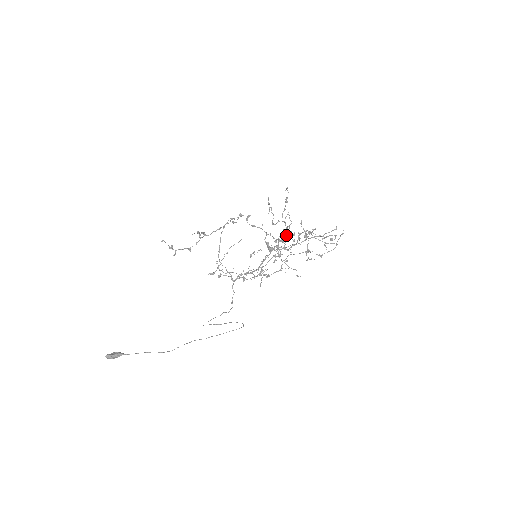
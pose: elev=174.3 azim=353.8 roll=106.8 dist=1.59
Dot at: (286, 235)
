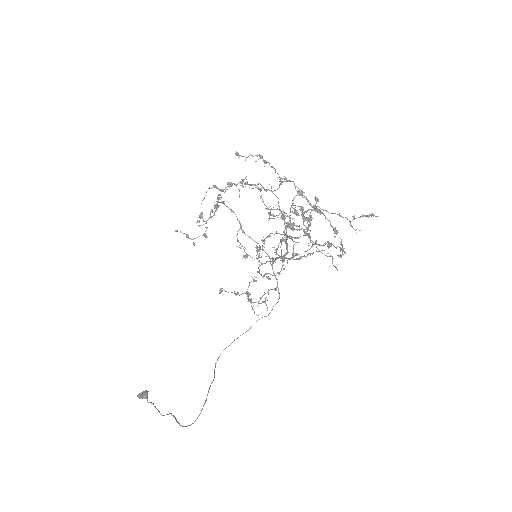
Dot at: occluded
